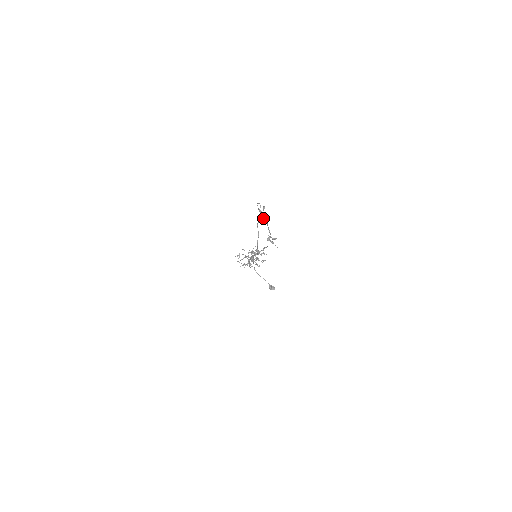
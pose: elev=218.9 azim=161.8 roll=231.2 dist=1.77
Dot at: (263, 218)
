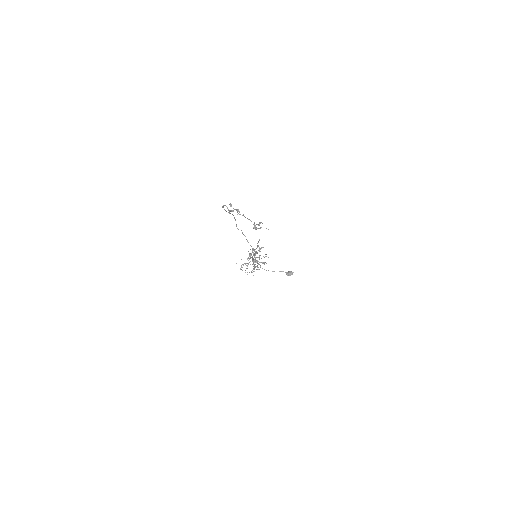
Dot at: (237, 214)
